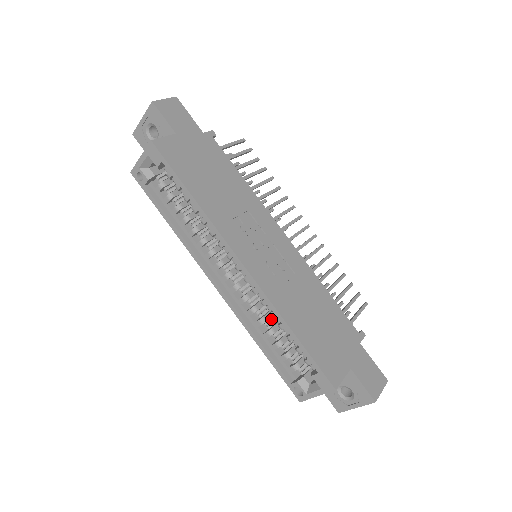
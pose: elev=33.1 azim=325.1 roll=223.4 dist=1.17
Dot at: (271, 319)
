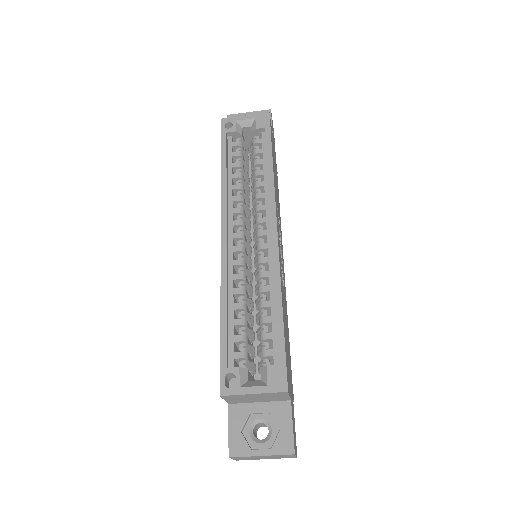
Dot at: (249, 299)
